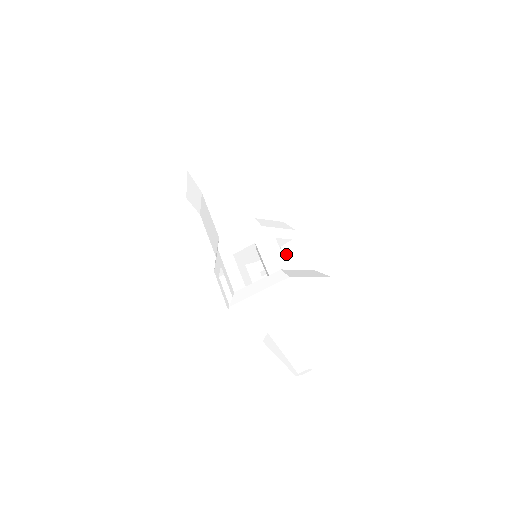
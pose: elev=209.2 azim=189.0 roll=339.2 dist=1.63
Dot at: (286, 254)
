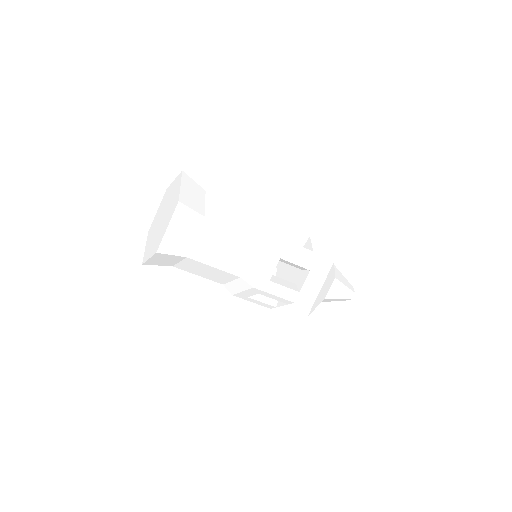
Dot at: (284, 237)
